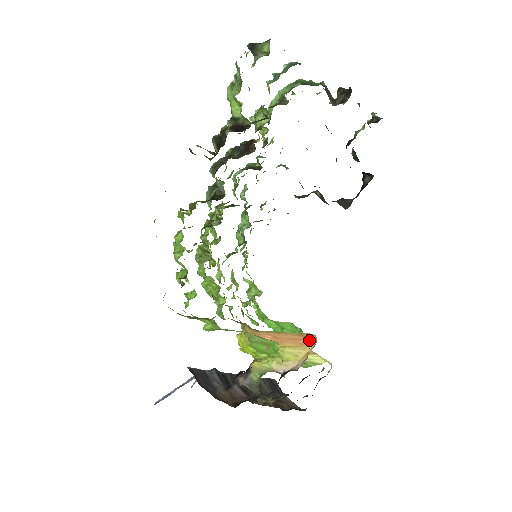
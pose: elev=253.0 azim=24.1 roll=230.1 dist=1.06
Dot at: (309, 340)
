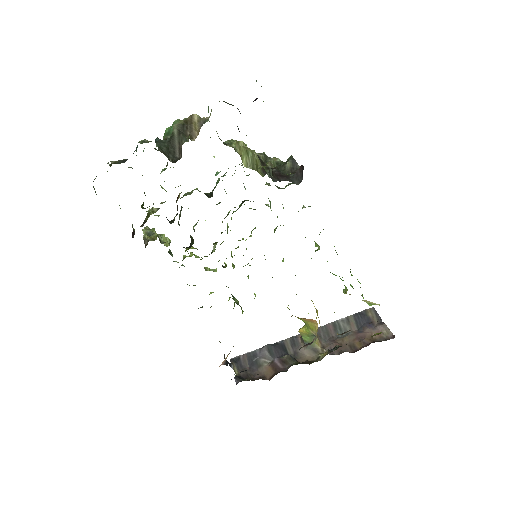
Dot at: (311, 319)
